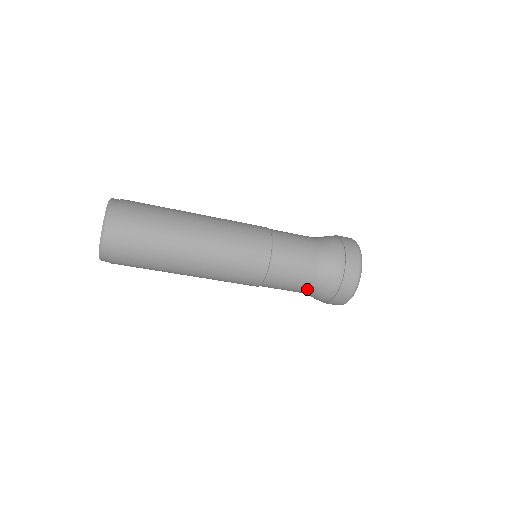
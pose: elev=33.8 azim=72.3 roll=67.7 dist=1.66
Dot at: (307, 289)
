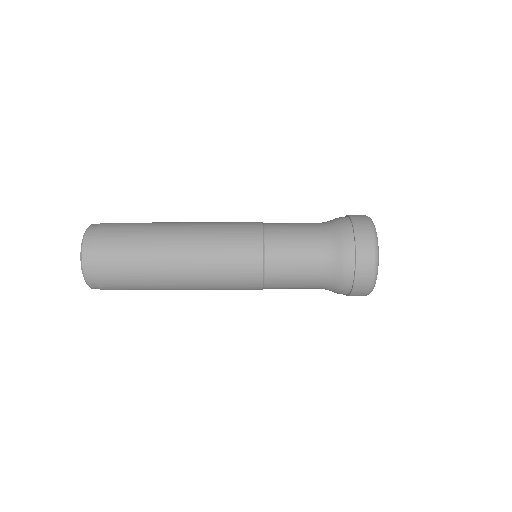
Dot at: (319, 275)
